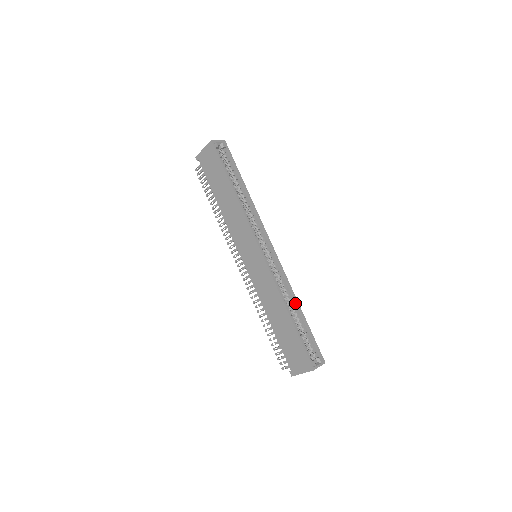
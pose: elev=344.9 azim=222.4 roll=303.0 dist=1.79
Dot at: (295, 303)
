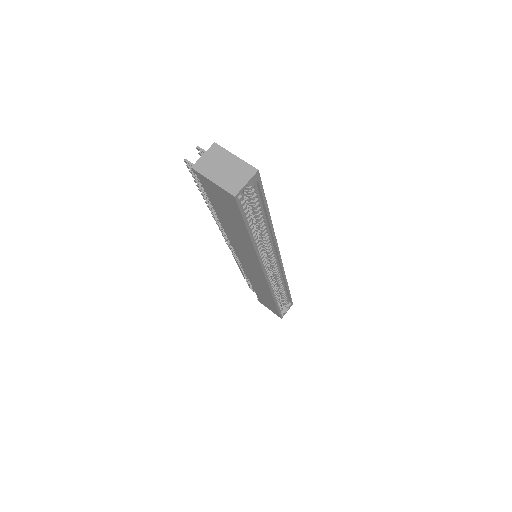
Dot at: (284, 285)
